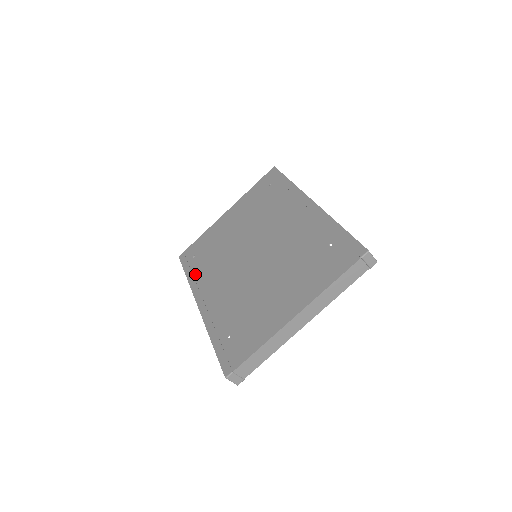
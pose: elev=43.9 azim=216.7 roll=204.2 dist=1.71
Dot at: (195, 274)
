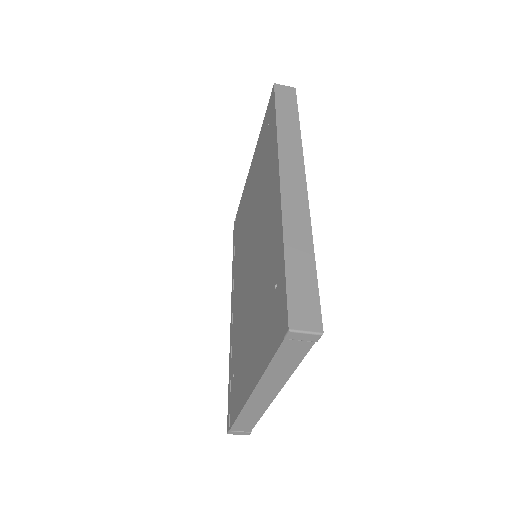
Dot at: (234, 259)
